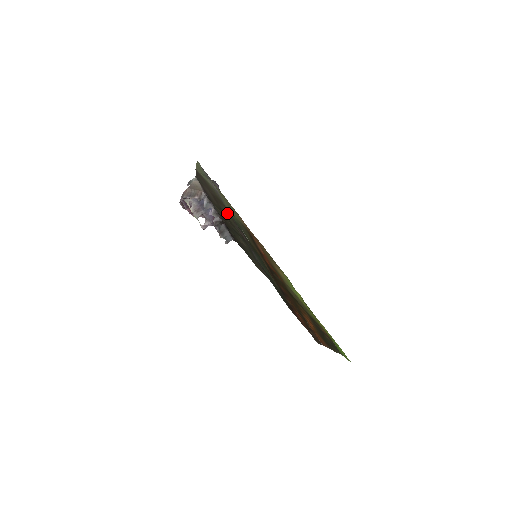
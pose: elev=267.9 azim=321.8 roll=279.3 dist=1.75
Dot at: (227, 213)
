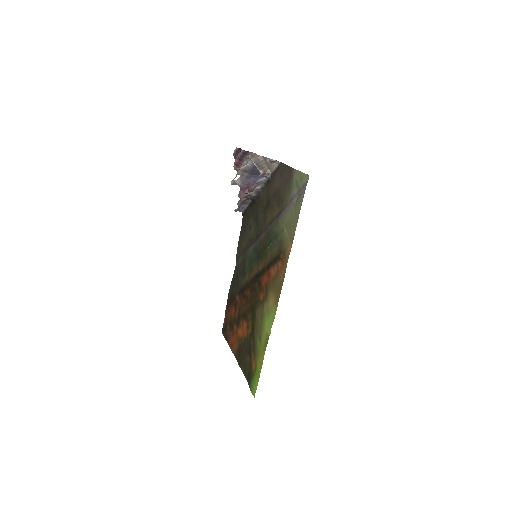
Dot at: (273, 213)
